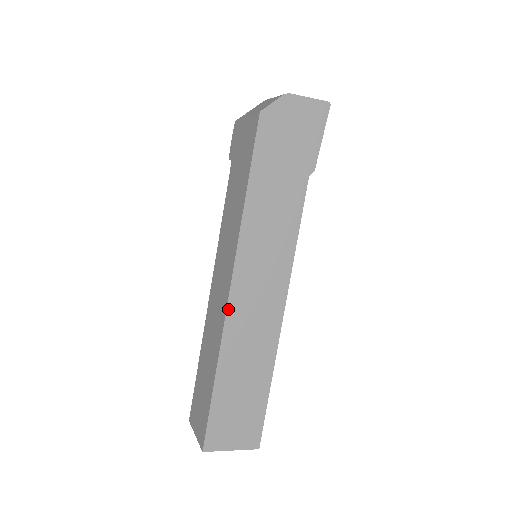
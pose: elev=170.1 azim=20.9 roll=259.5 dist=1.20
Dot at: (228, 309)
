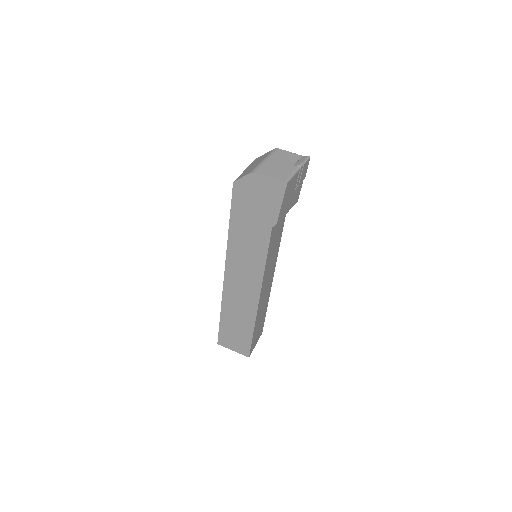
Dot at: (224, 286)
